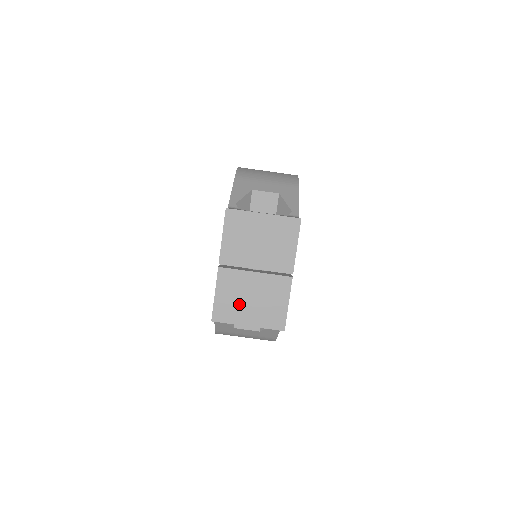
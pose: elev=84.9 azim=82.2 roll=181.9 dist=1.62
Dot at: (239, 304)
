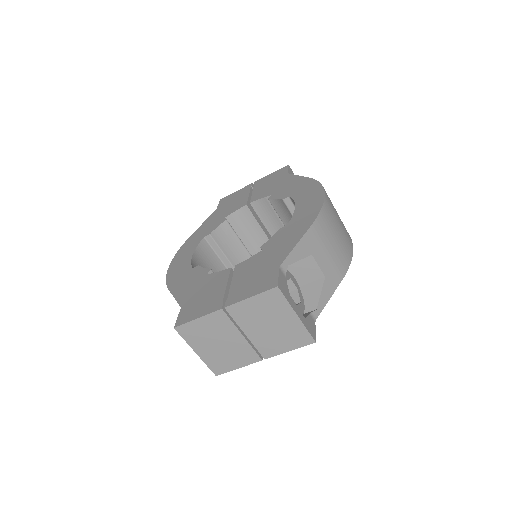
Dot at: (207, 338)
